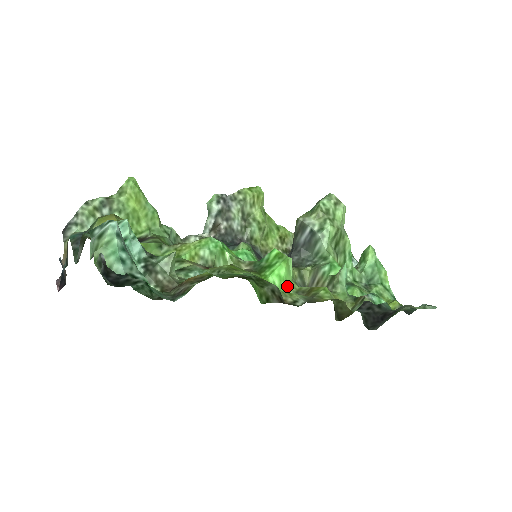
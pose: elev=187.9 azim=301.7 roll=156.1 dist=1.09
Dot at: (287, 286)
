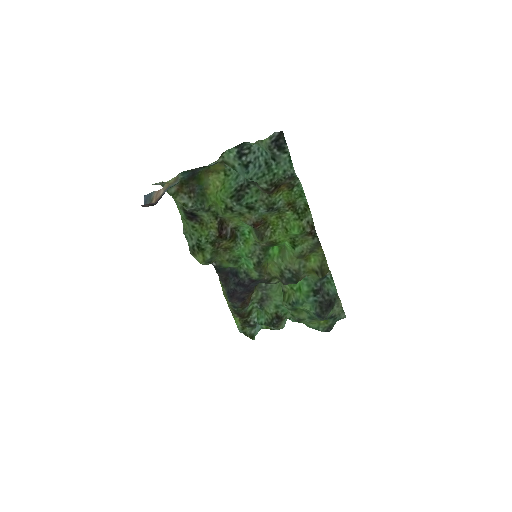
Dot at: (293, 252)
